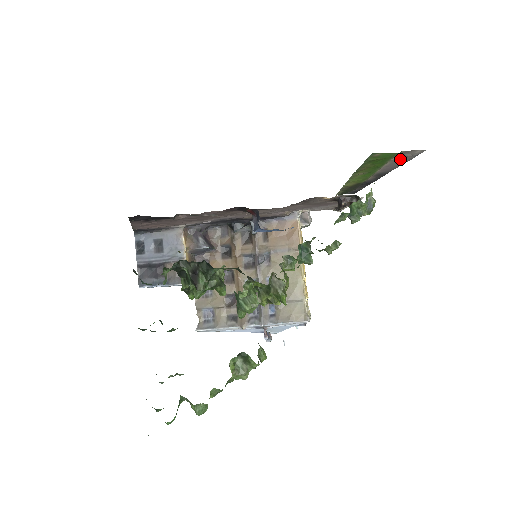
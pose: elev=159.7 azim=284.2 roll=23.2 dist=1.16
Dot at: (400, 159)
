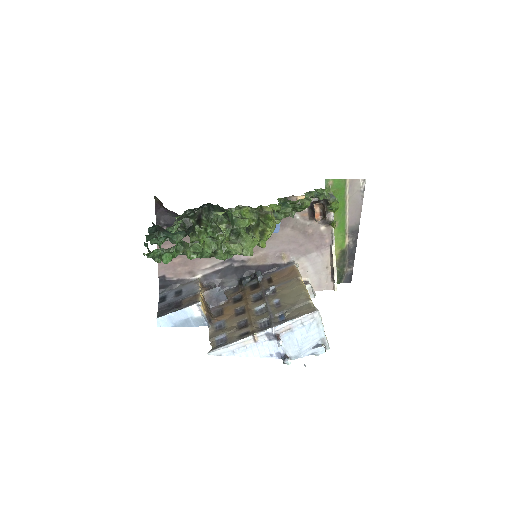
Dot at: (354, 197)
